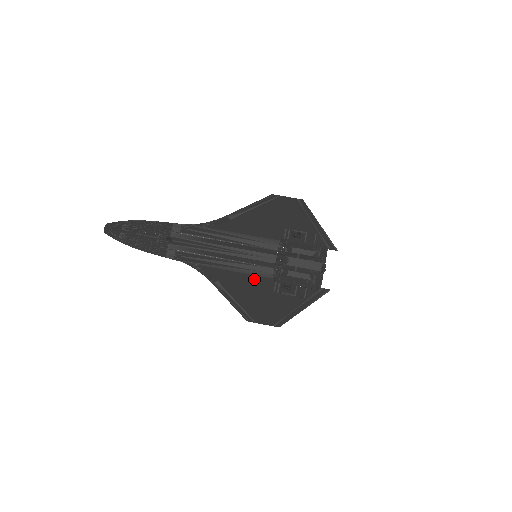
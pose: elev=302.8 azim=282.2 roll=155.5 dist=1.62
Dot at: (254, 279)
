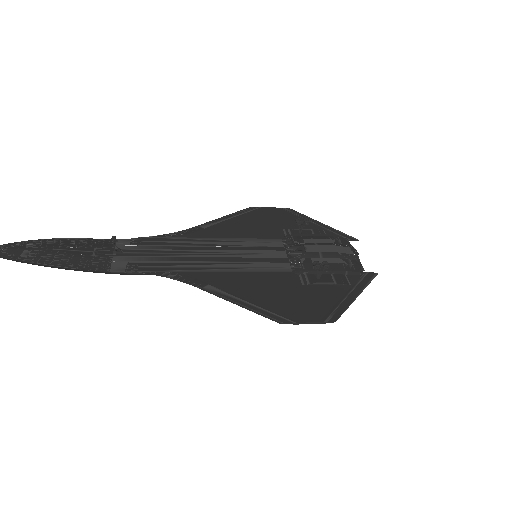
Dot at: (265, 276)
